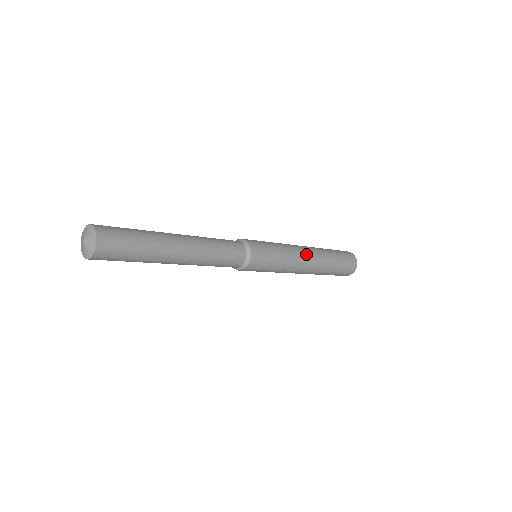
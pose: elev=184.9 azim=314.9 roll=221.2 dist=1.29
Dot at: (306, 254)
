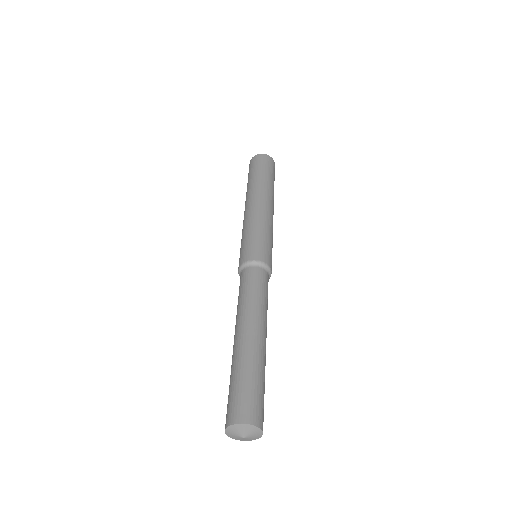
Dot at: (266, 206)
